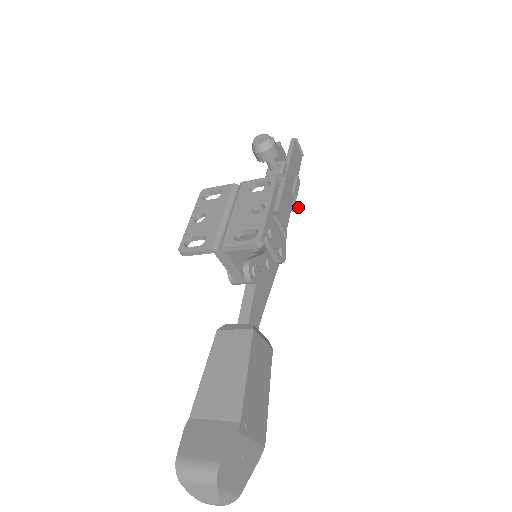
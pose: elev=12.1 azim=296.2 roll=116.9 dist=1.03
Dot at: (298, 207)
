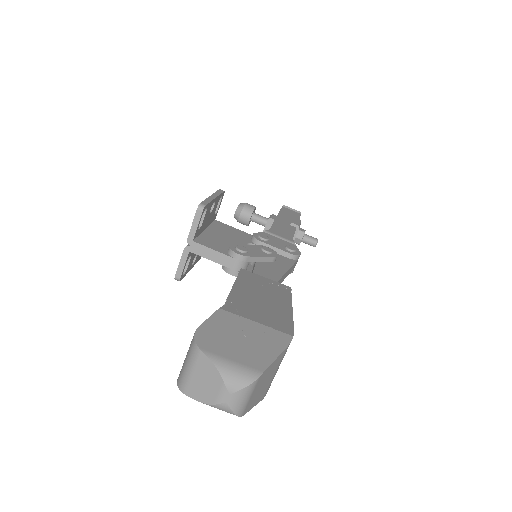
Dot at: (317, 239)
